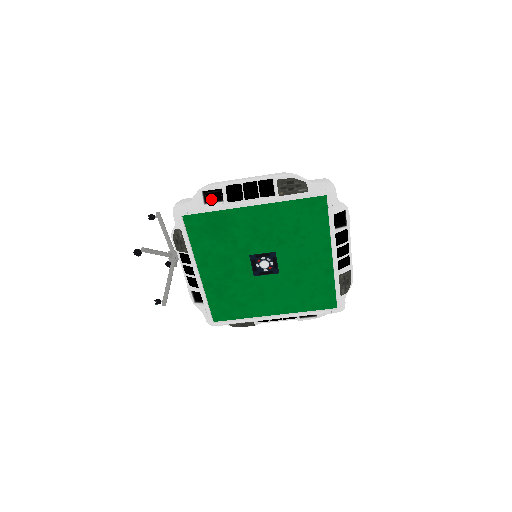
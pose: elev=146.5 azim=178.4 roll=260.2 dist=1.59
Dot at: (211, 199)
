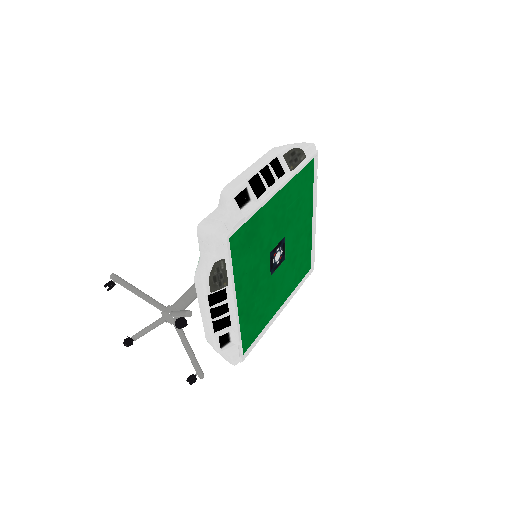
Dot at: occluded
